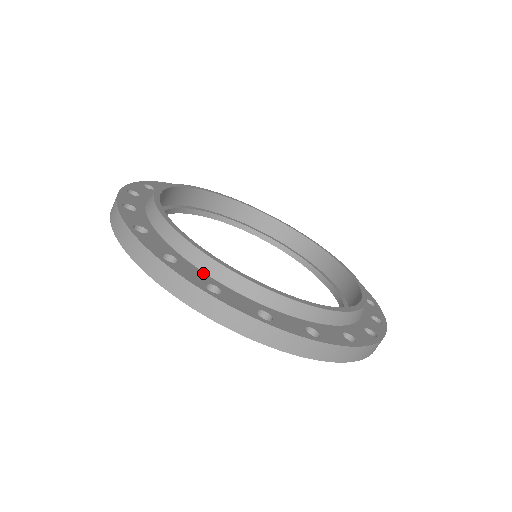
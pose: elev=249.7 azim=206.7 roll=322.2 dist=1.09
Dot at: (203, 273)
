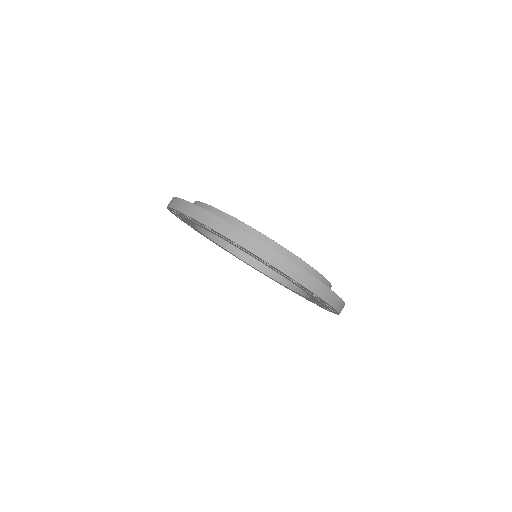
Dot at: occluded
